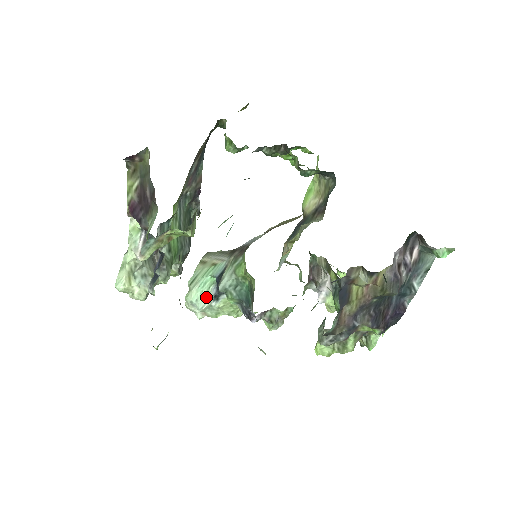
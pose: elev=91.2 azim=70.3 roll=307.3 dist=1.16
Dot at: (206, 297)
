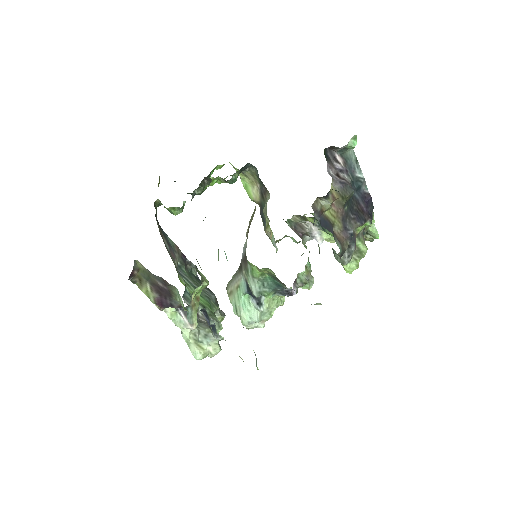
Dot at: (253, 310)
